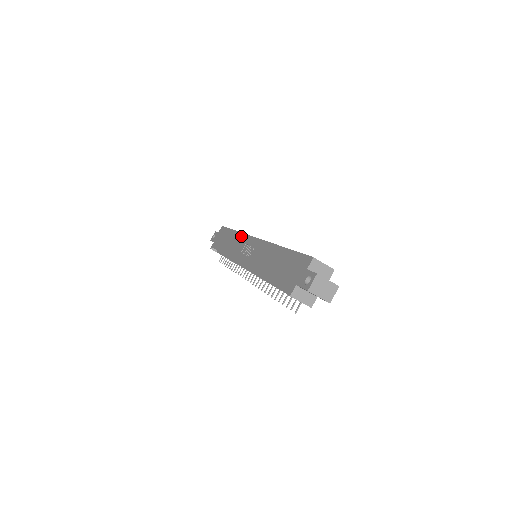
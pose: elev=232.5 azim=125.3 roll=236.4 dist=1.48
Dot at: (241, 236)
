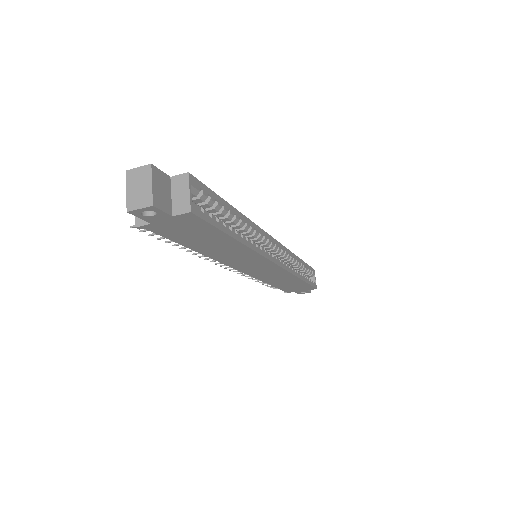
Dot at: occluded
